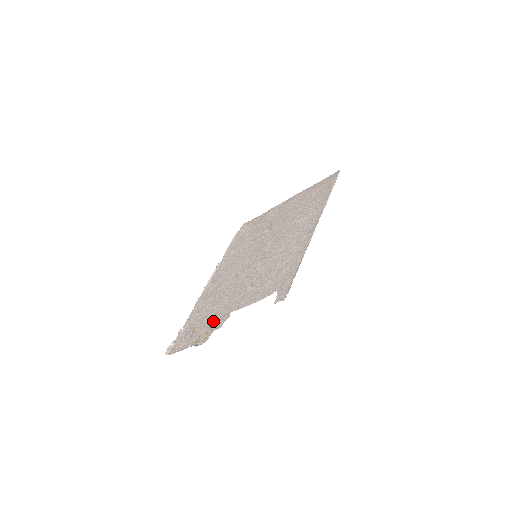
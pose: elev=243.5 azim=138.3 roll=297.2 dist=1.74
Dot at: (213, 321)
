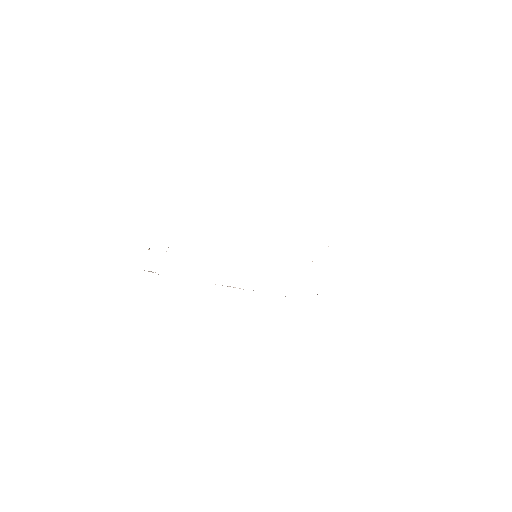
Dot at: occluded
